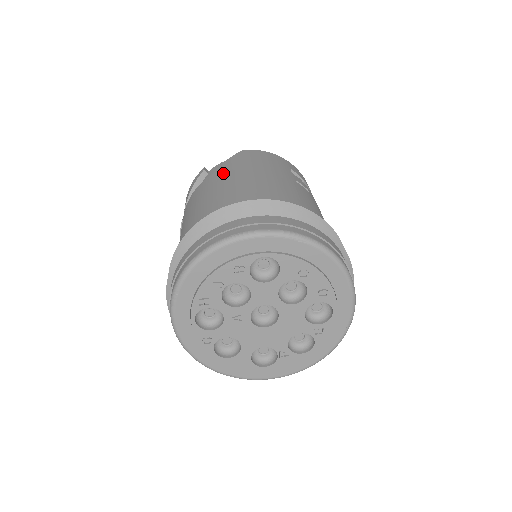
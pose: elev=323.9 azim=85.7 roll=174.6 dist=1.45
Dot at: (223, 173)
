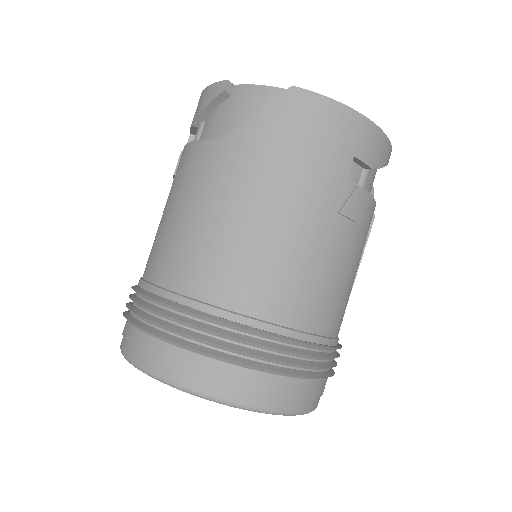
Dot at: (231, 165)
